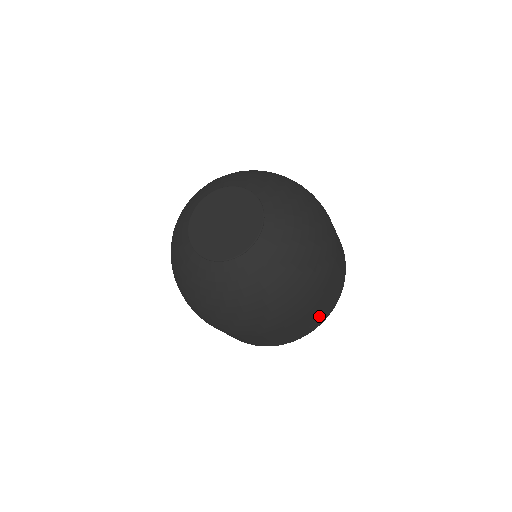
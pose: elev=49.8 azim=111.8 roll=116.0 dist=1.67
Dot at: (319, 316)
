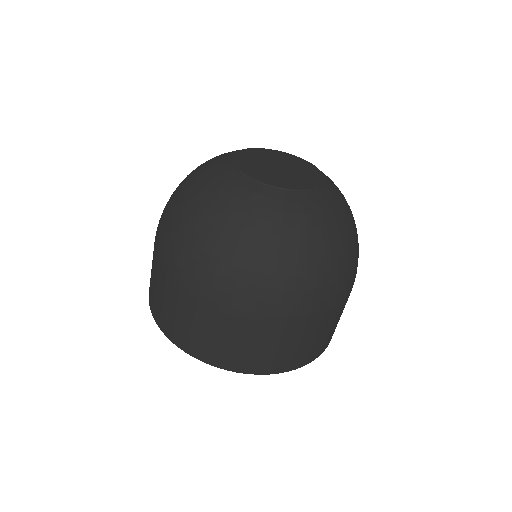
Dot at: (293, 352)
